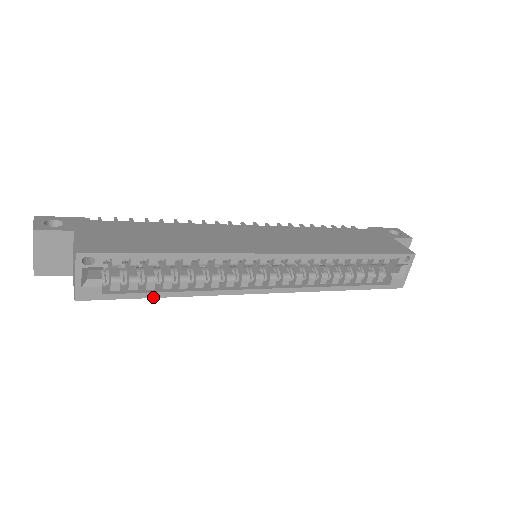
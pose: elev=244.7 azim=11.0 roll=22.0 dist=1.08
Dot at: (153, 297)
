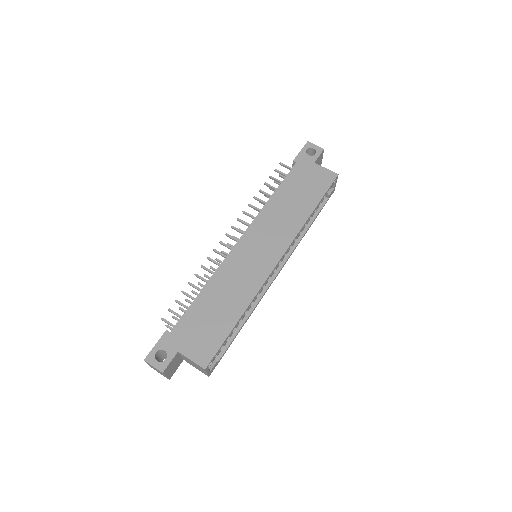
Dot at: occluded
